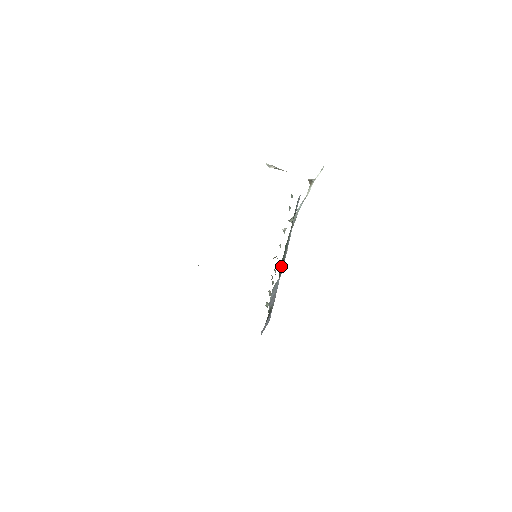
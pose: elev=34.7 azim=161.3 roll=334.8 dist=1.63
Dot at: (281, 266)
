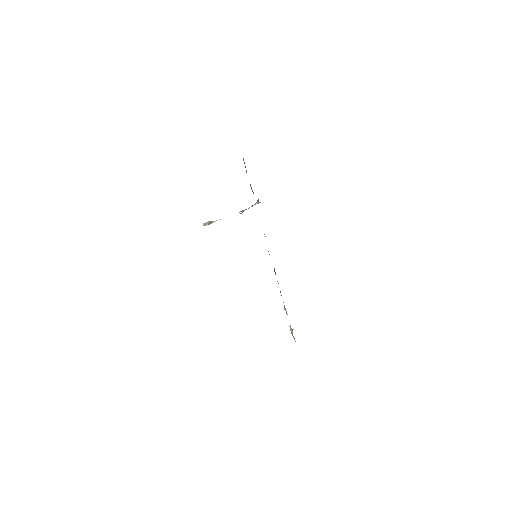
Dot at: occluded
